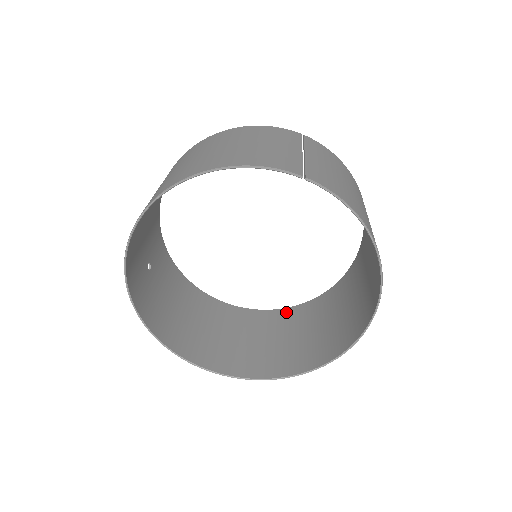
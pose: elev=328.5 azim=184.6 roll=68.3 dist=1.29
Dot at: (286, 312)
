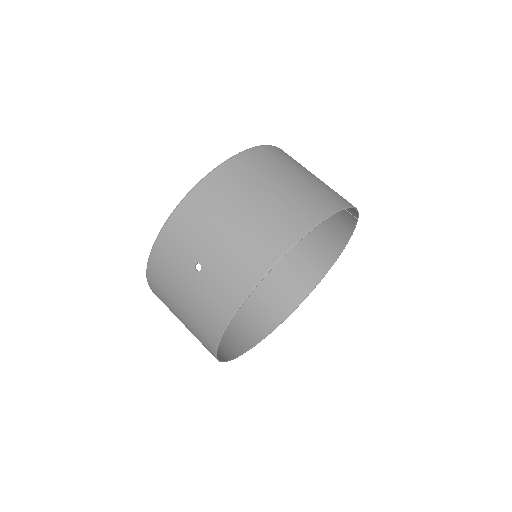
Dot at: occluded
